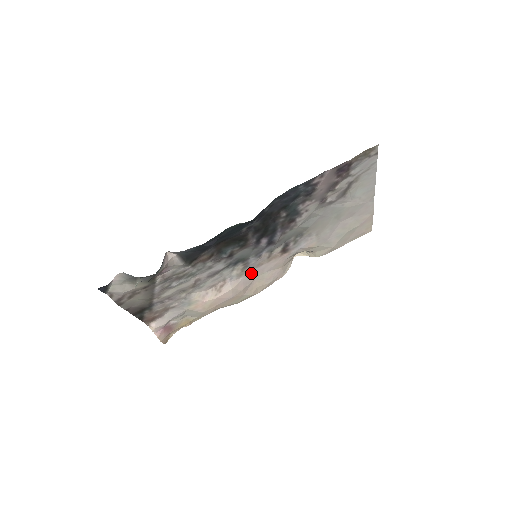
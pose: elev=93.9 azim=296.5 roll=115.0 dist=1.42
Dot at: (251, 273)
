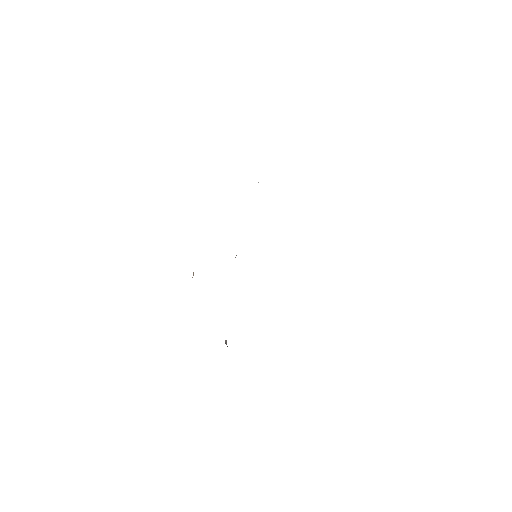
Dot at: occluded
